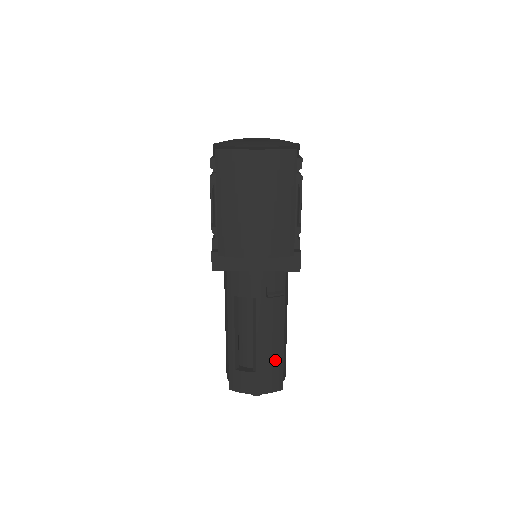
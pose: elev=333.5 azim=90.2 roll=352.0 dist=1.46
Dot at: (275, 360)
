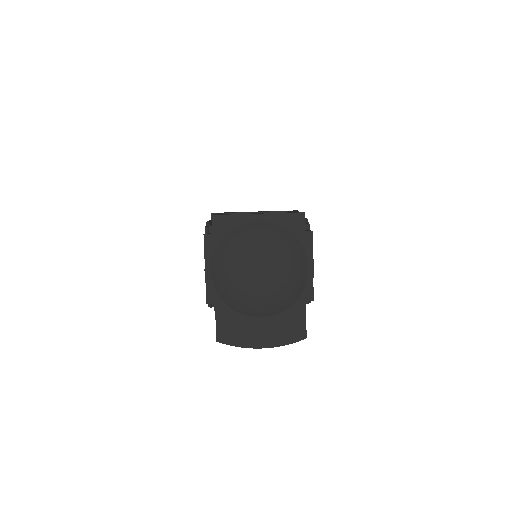
Dot at: occluded
